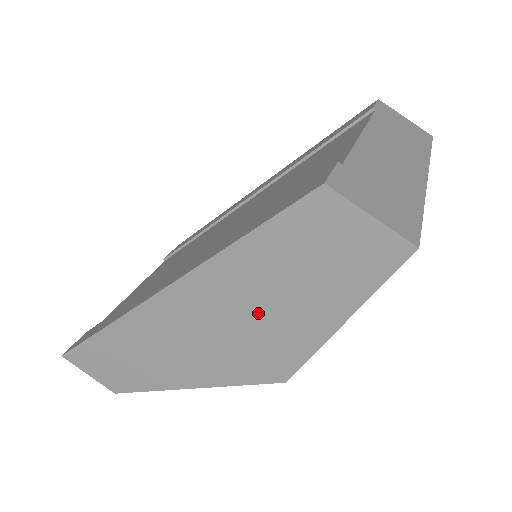
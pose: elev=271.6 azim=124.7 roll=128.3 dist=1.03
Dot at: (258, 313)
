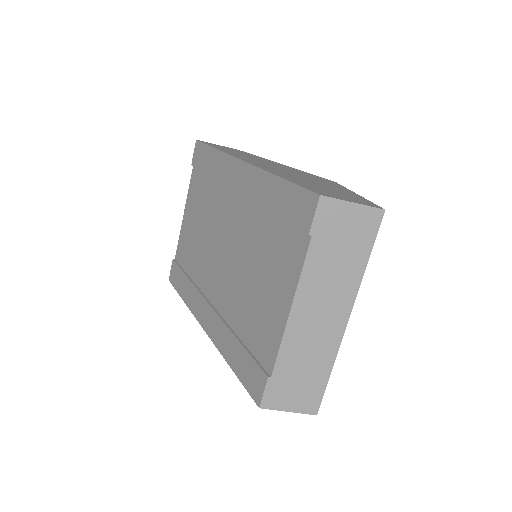
Dot at: occluded
